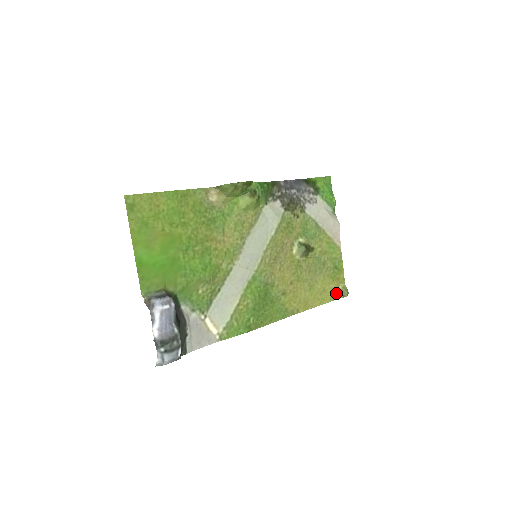
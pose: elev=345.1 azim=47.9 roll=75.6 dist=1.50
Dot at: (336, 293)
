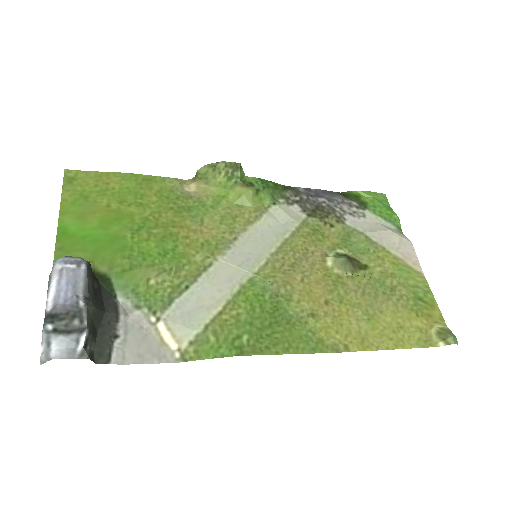
Dot at: (429, 337)
